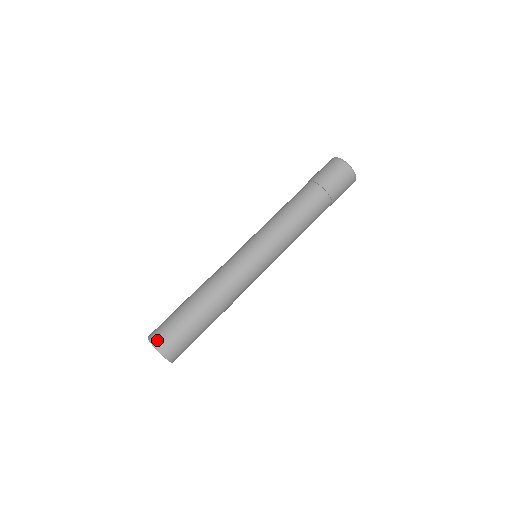
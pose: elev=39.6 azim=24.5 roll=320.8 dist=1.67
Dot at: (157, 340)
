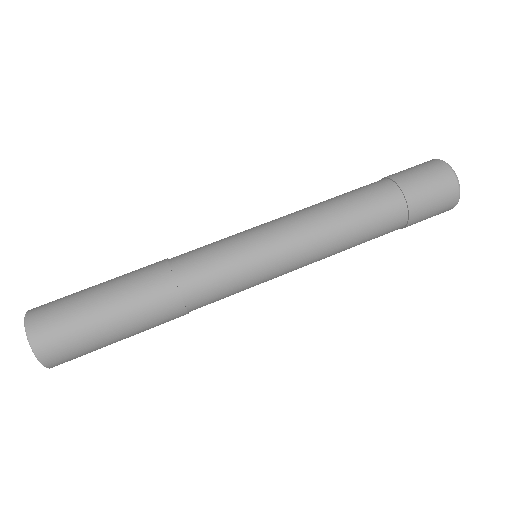
Dot at: (36, 317)
